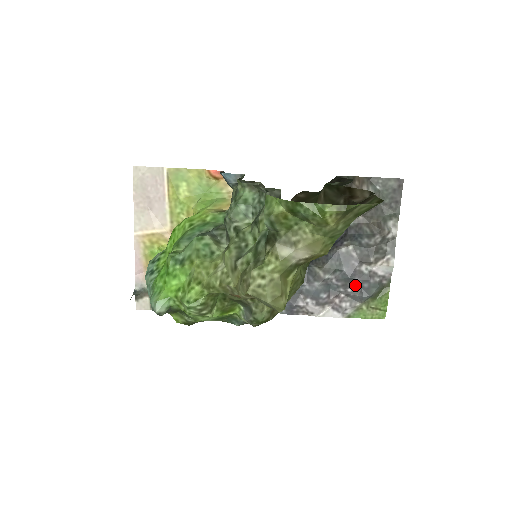
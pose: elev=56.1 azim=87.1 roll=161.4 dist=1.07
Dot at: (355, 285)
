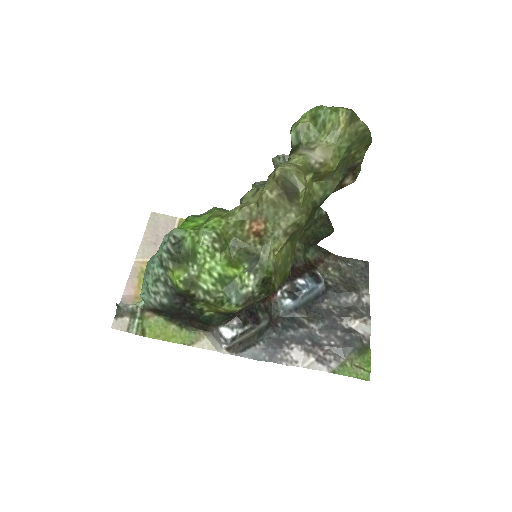
Dot at: (338, 338)
